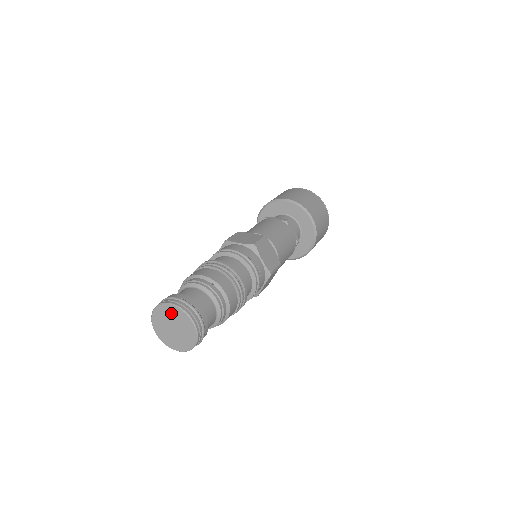
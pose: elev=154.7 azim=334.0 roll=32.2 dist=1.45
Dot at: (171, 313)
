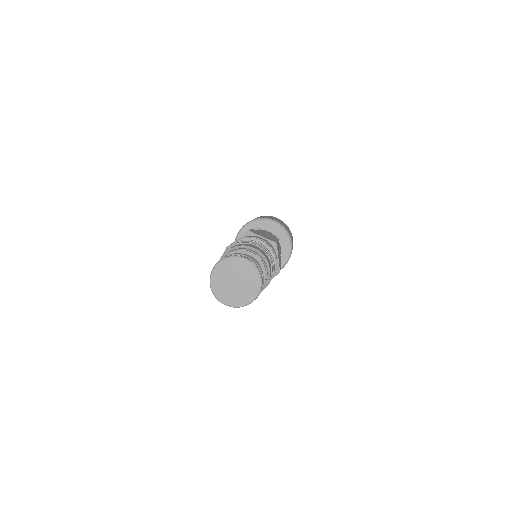
Dot at: (241, 267)
